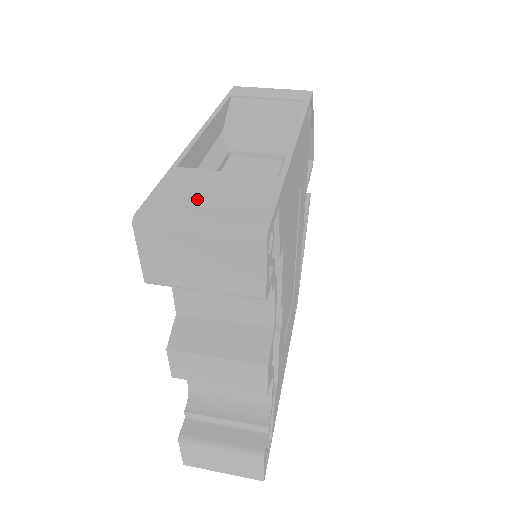
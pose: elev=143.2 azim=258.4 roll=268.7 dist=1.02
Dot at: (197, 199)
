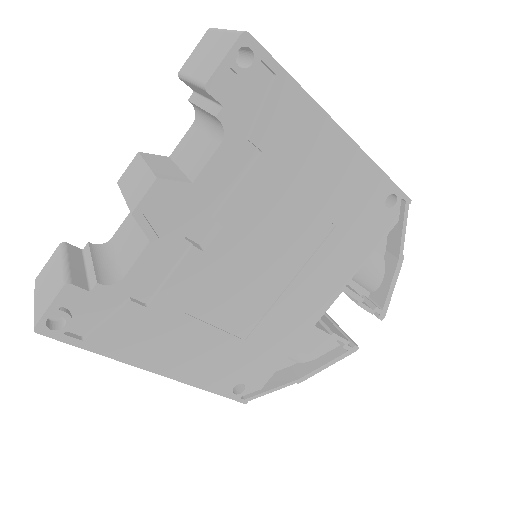
Dot at: occluded
